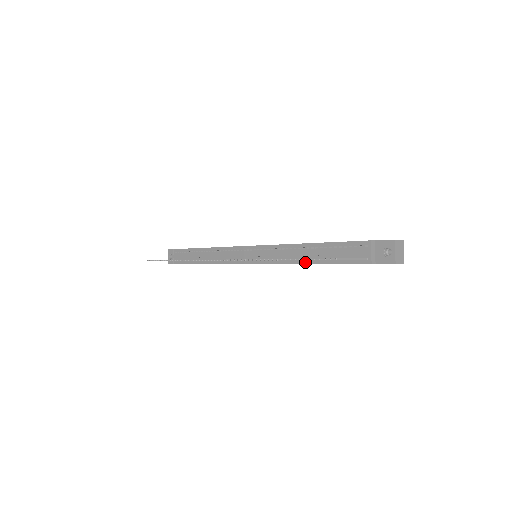
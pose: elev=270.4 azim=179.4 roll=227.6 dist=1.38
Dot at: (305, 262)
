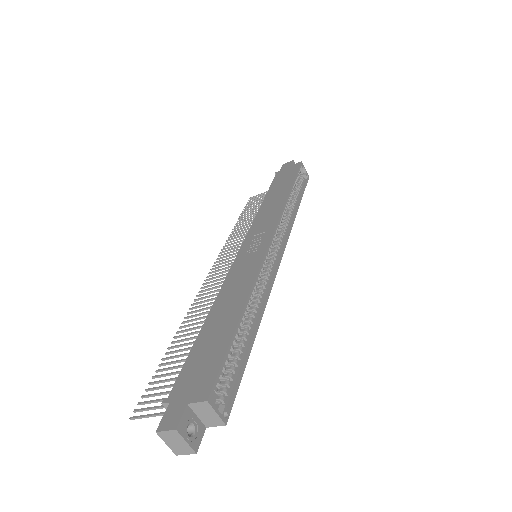
Dot at: occluded
